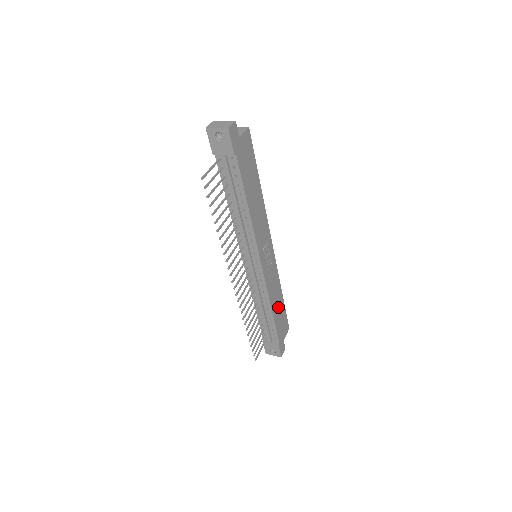
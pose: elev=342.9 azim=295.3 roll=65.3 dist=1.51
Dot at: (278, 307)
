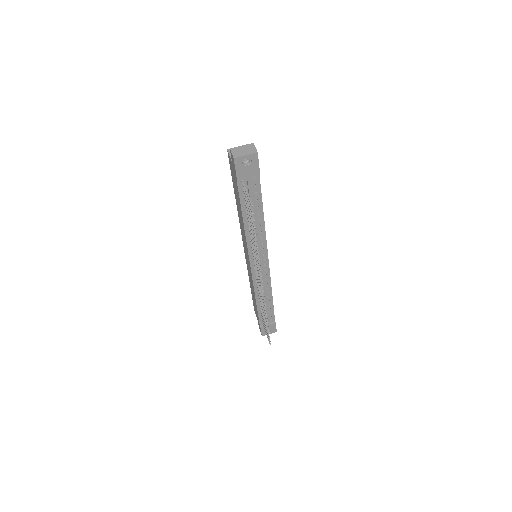
Dot at: occluded
